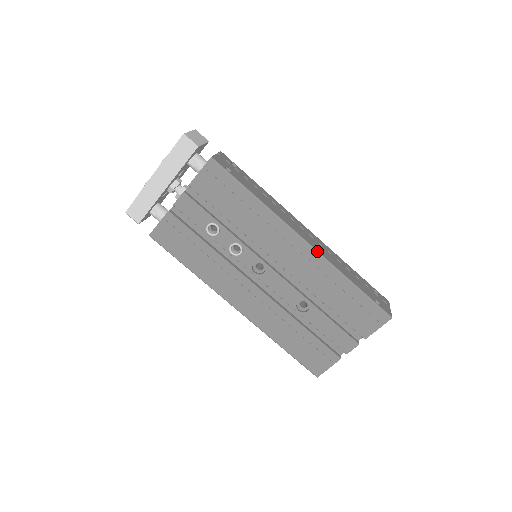
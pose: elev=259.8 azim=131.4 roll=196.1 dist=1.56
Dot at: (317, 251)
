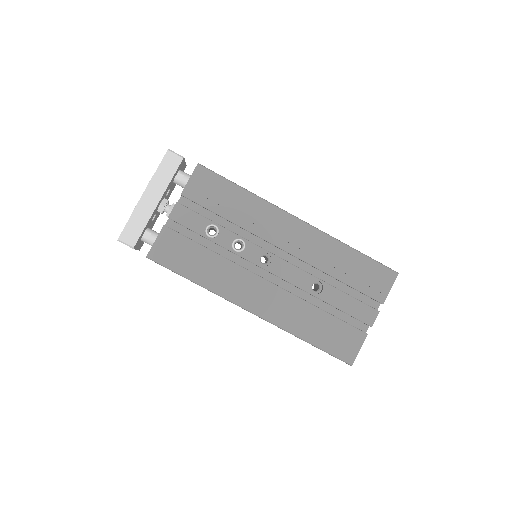
Dot at: (314, 227)
